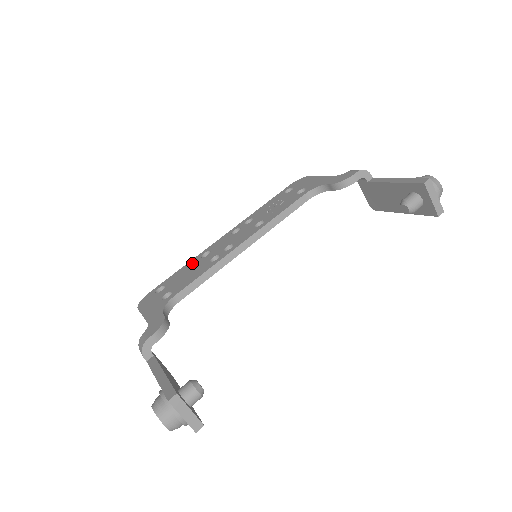
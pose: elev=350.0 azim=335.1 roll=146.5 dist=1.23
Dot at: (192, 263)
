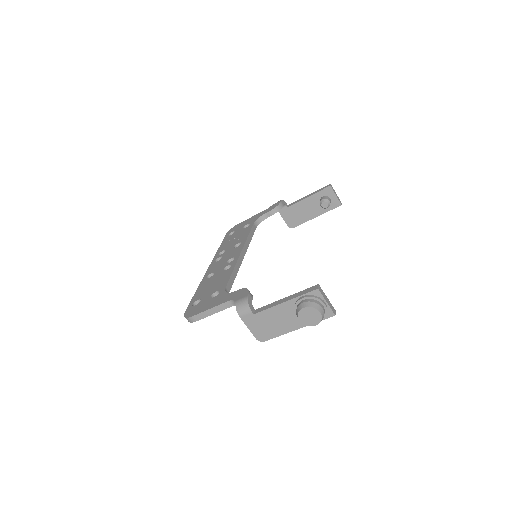
Dot at: (205, 283)
